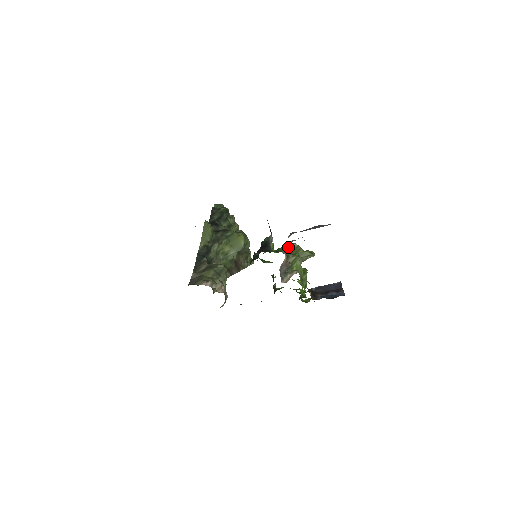
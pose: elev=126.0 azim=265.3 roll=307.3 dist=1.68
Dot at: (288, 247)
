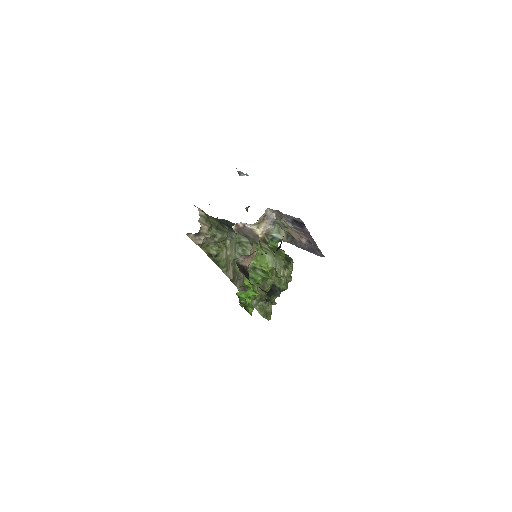
Dot at: (276, 245)
